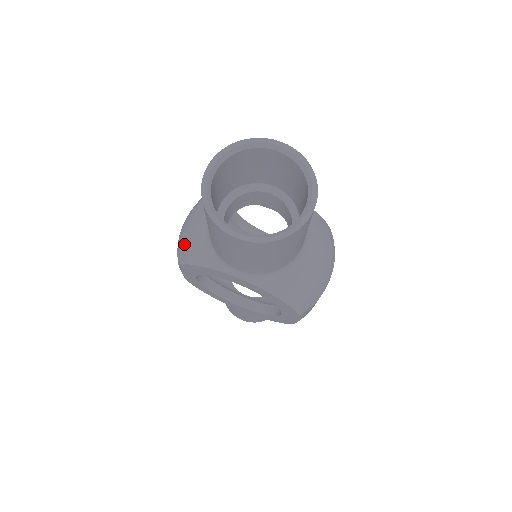
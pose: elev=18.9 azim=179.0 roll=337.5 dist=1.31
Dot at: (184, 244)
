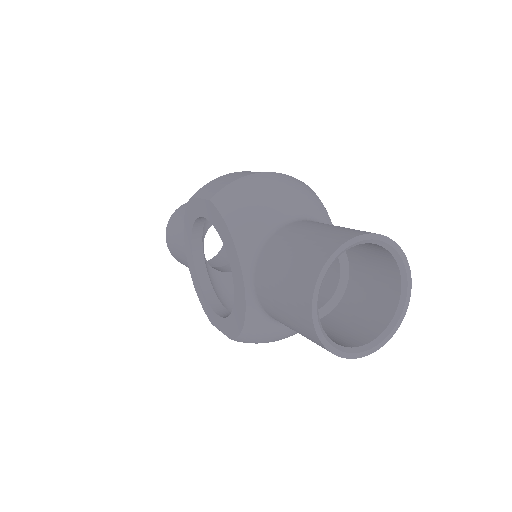
Dot at: (240, 200)
